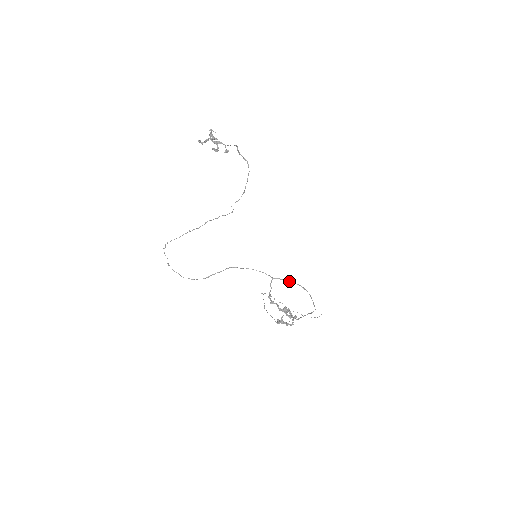
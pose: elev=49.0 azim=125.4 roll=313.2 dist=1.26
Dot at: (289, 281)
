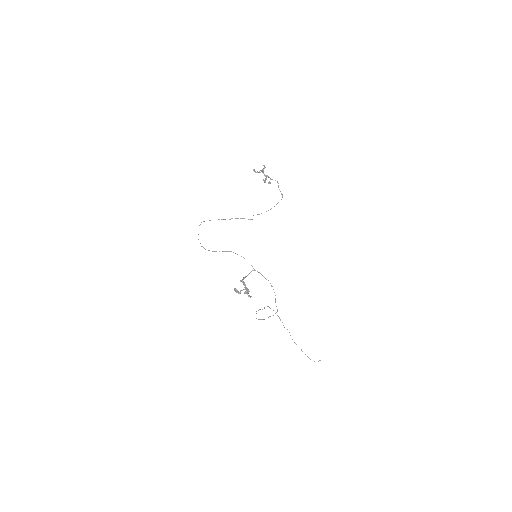
Dot at: occluded
